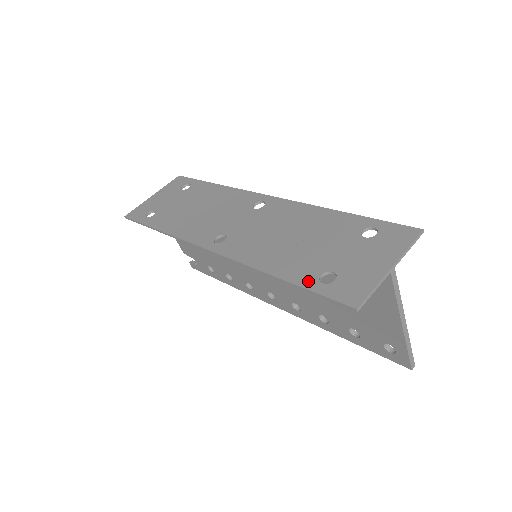
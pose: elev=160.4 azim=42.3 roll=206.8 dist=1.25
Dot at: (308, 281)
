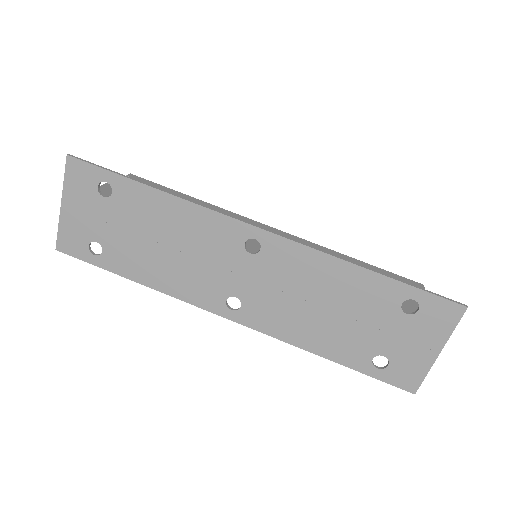
Dot at: (362, 366)
